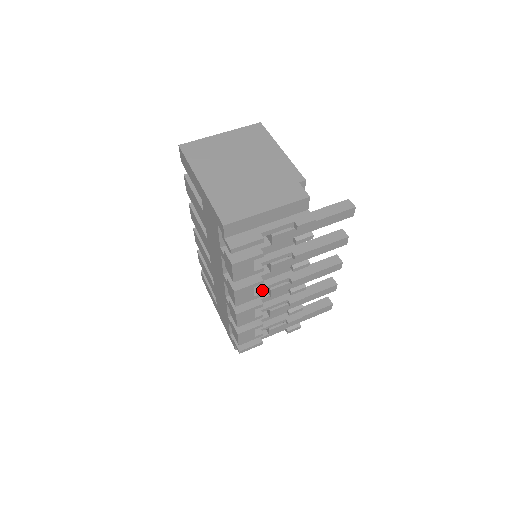
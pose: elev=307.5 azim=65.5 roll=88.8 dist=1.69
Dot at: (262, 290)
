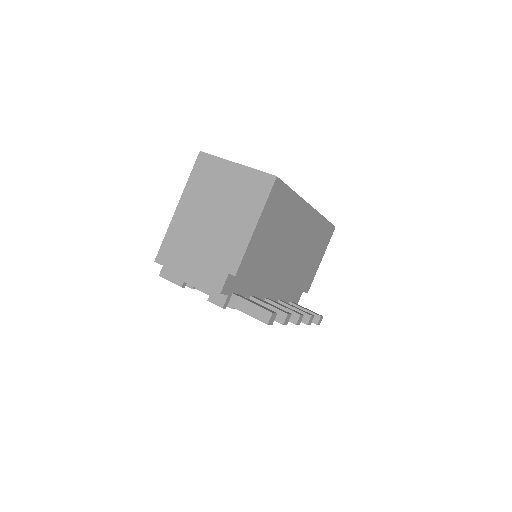
Dot at: occluded
